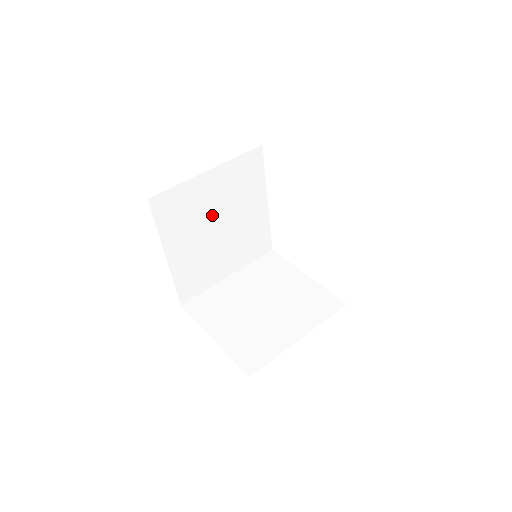
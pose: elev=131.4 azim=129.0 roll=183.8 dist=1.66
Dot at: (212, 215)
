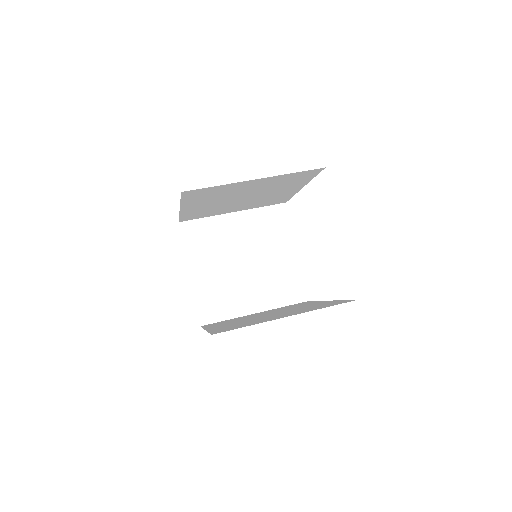
Dot at: (241, 194)
